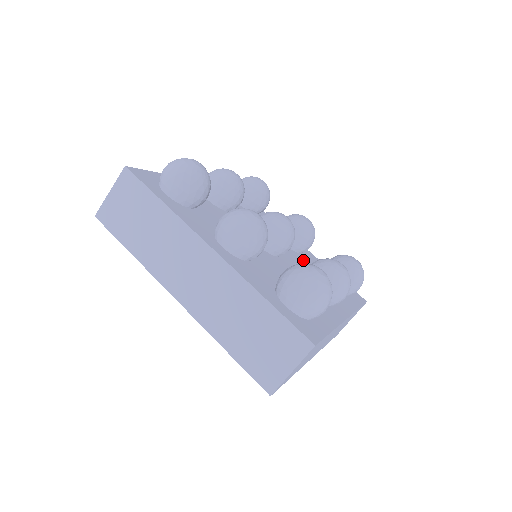
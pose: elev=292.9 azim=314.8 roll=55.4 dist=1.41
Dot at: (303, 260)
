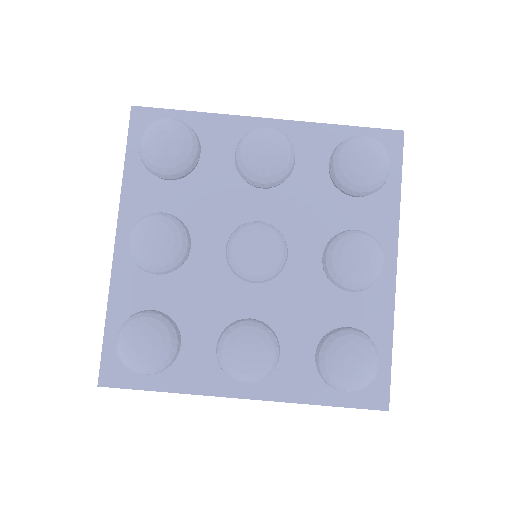
Dot at: (300, 187)
